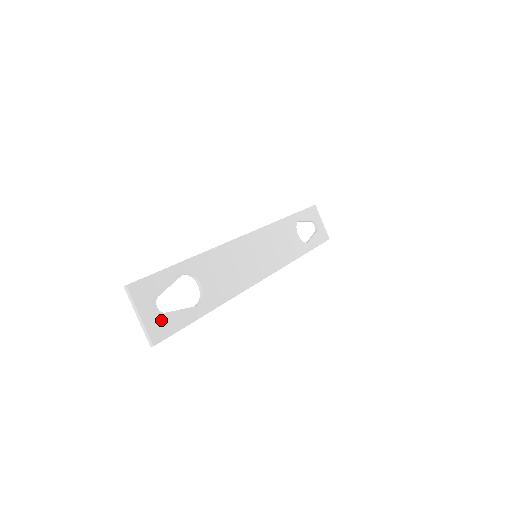
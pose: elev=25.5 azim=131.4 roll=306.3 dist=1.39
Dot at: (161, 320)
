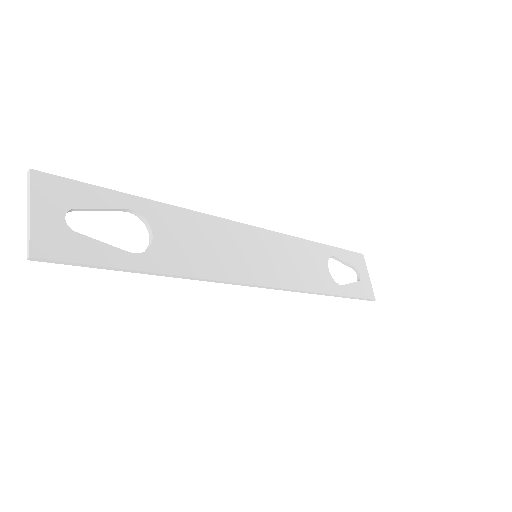
Dot at: (63, 236)
